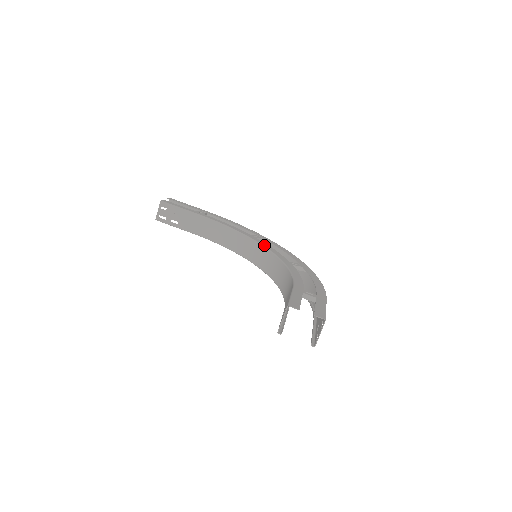
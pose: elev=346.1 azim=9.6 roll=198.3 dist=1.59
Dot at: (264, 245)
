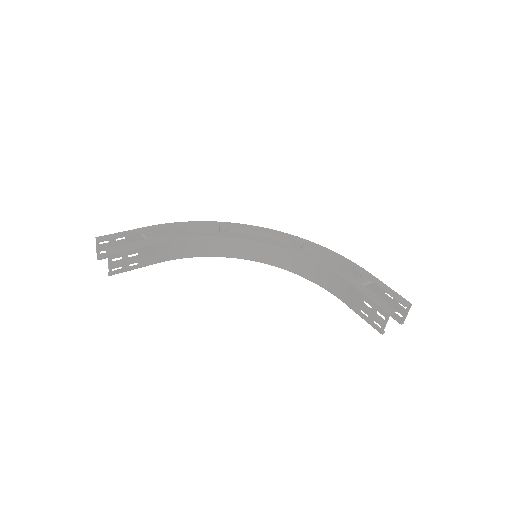
Dot at: (252, 239)
